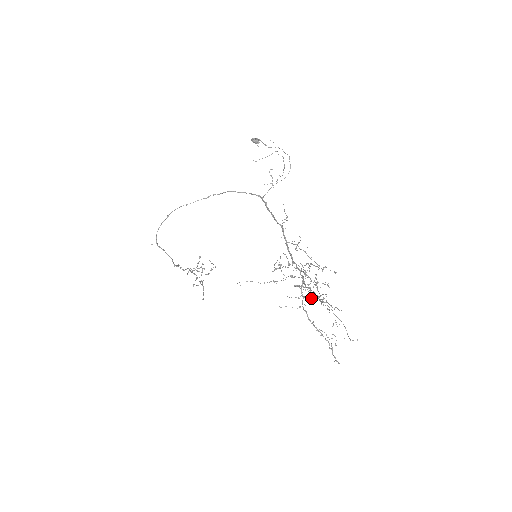
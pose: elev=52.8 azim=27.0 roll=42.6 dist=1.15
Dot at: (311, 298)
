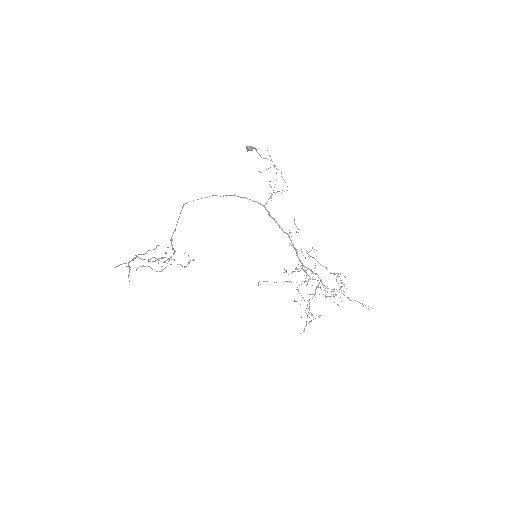
Dot at: occluded
